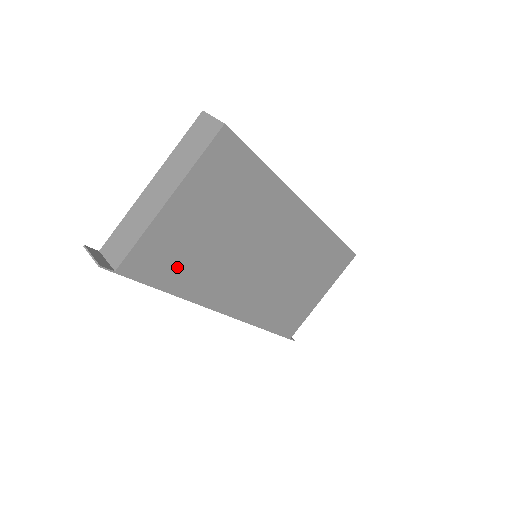
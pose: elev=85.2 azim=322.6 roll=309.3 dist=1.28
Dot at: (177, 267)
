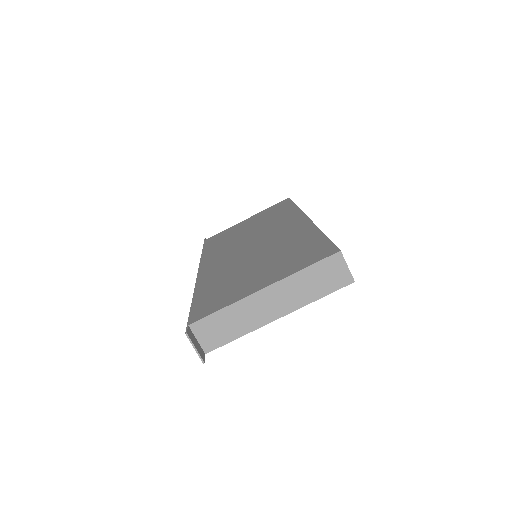
Dot at: occluded
